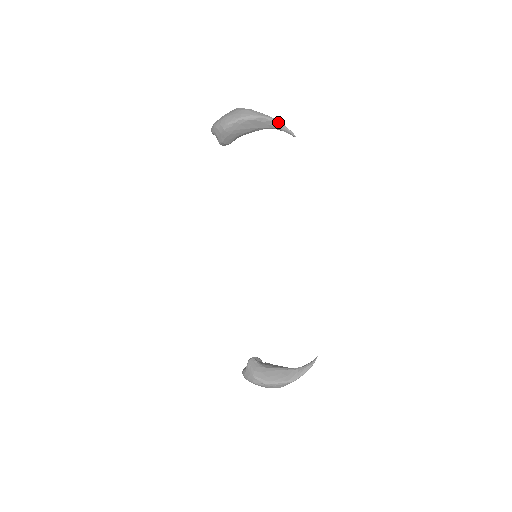
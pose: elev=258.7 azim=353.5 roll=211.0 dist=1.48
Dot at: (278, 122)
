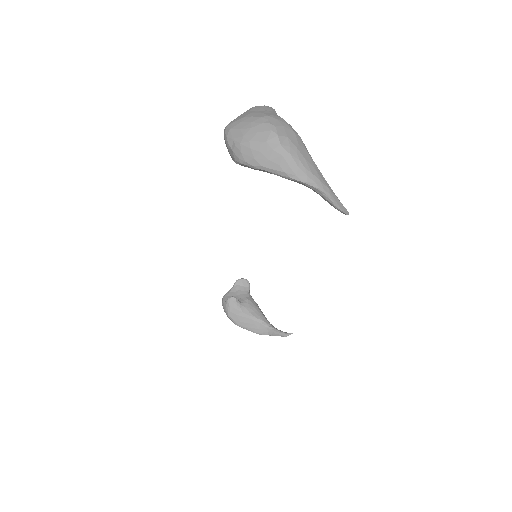
Dot at: (325, 195)
